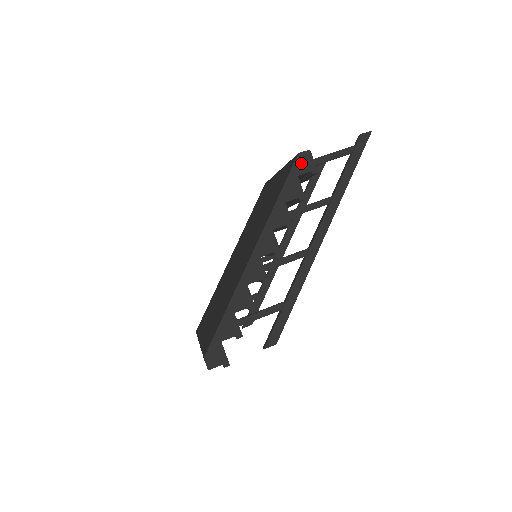
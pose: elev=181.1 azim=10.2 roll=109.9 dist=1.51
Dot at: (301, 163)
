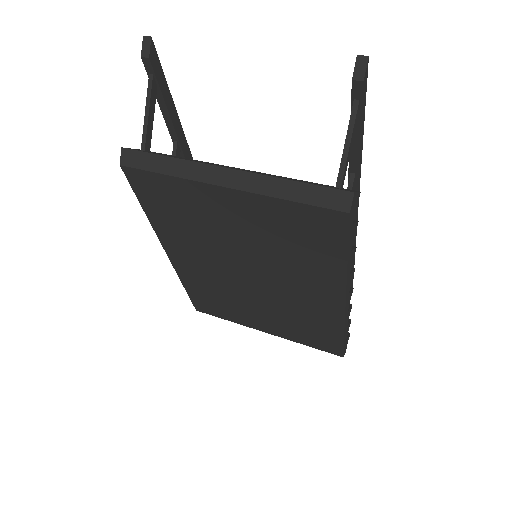
Dot at: (352, 214)
